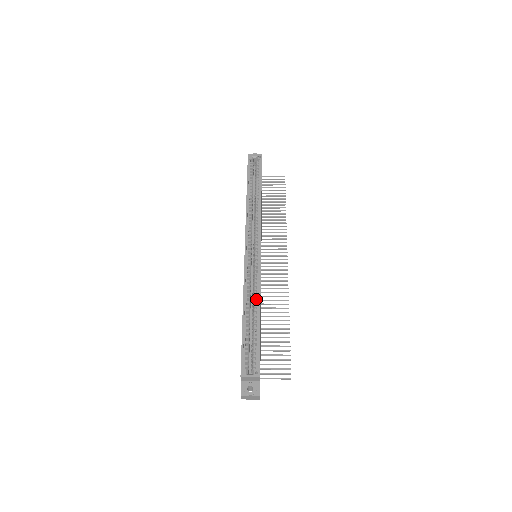
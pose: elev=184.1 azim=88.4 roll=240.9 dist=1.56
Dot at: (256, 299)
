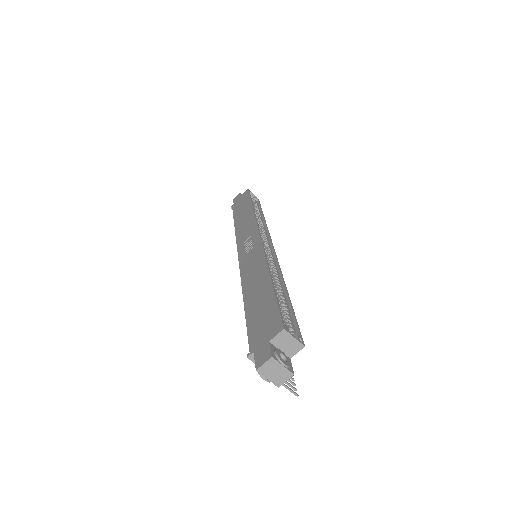
Dot at: (276, 280)
